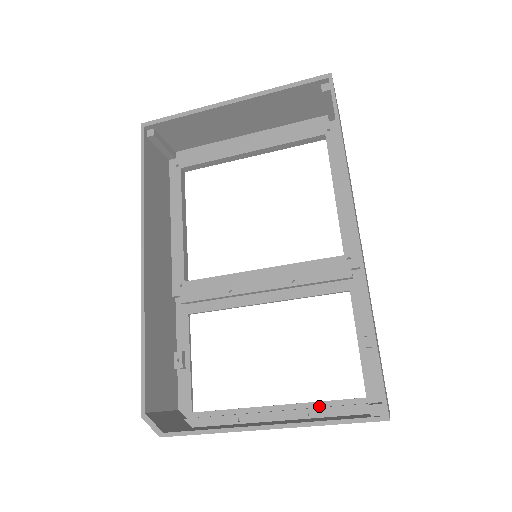
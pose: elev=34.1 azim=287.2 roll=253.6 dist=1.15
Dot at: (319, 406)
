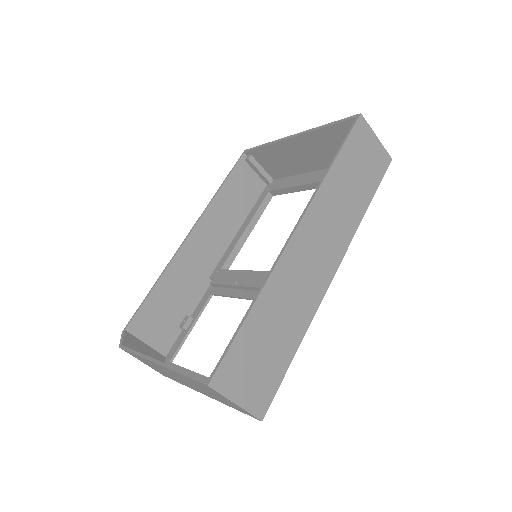
Dot at: occluded
